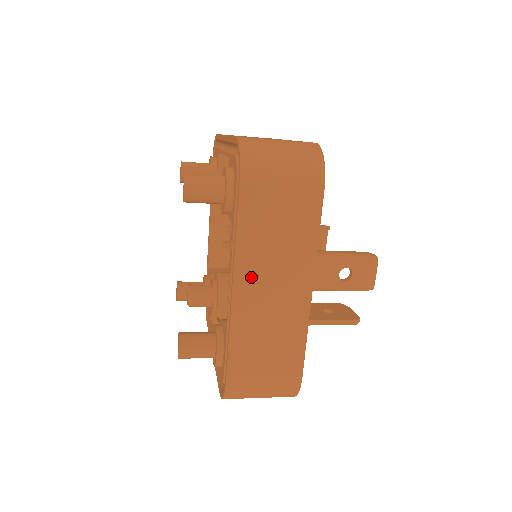
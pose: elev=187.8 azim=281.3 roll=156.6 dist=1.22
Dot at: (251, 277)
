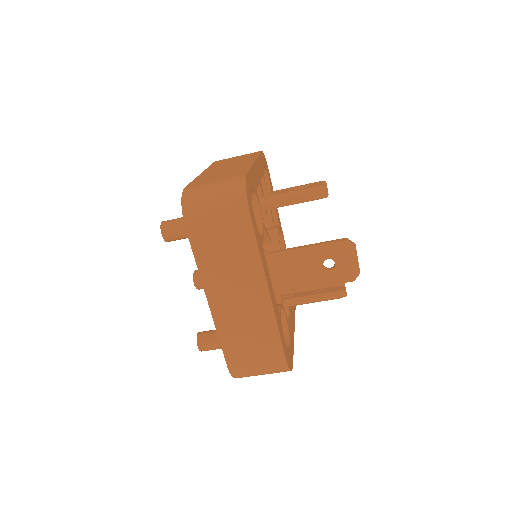
Dot at: occluded
